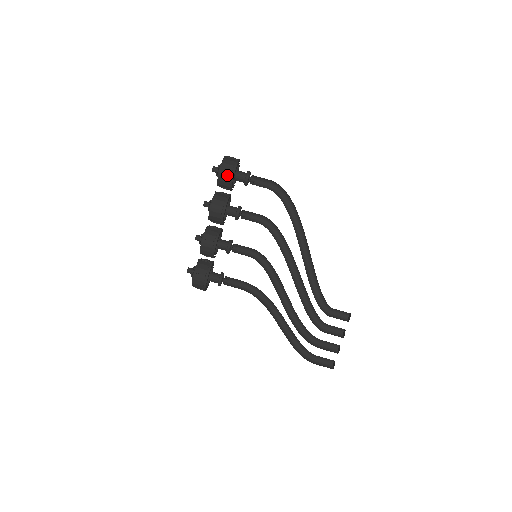
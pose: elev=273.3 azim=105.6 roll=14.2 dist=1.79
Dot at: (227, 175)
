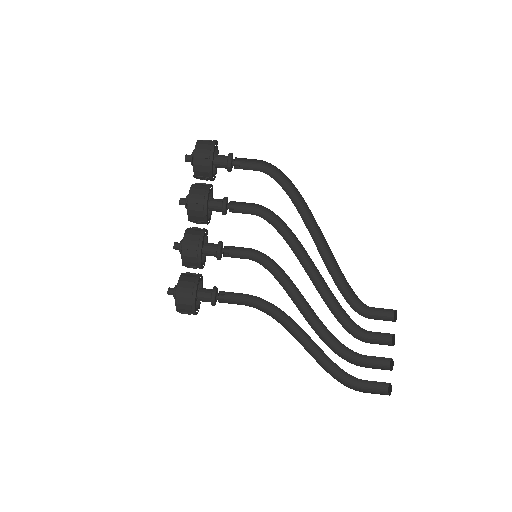
Dot at: (204, 156)
